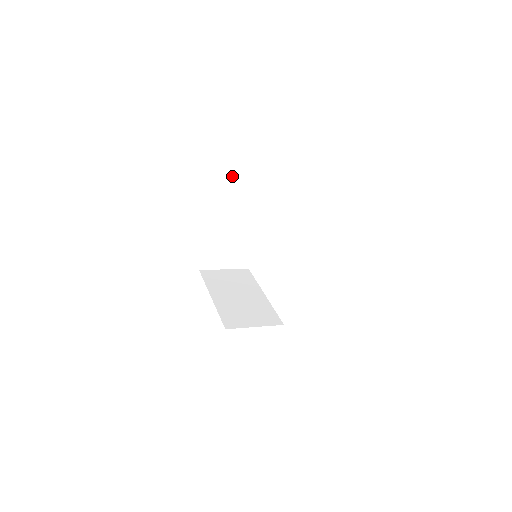
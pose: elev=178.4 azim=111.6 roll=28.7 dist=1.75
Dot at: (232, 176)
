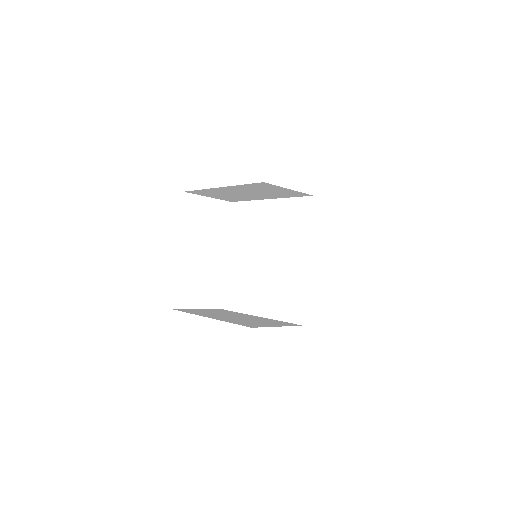
Dot at: (203, 196)
